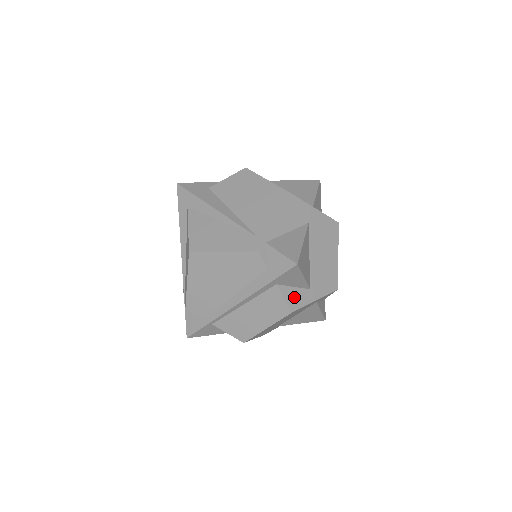
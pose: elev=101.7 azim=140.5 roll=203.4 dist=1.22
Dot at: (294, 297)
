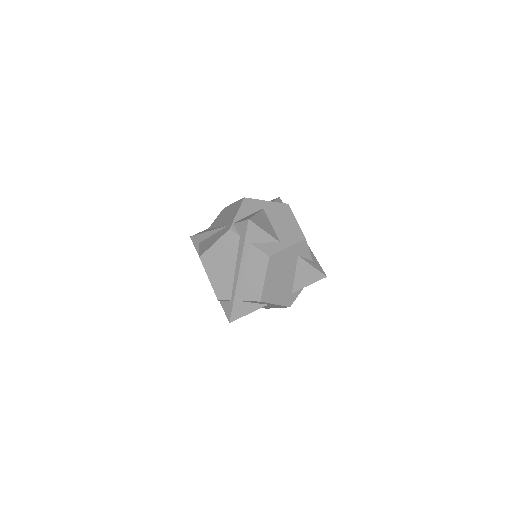
Dot at: (268, 248)
